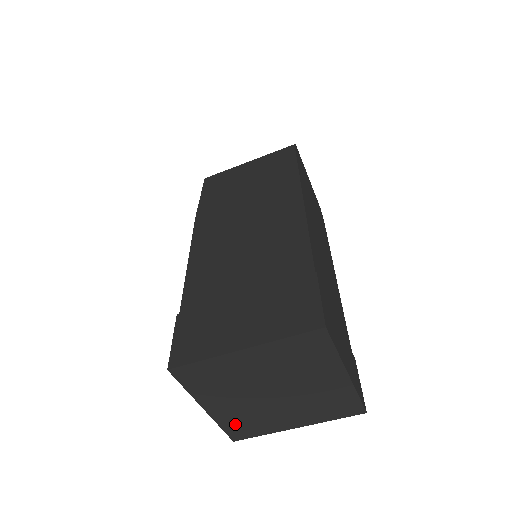
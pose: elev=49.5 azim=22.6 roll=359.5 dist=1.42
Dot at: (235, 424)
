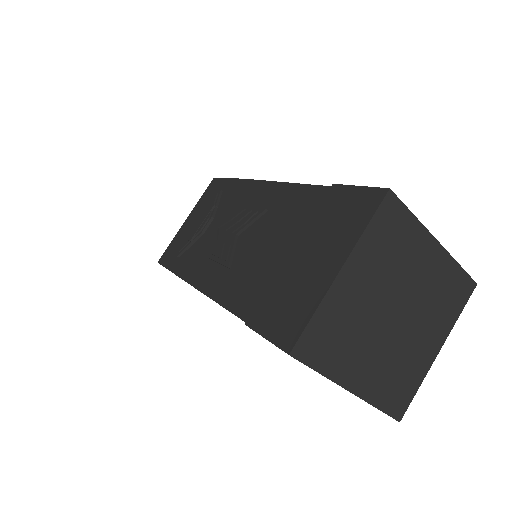
Dot at: (327, 325)
